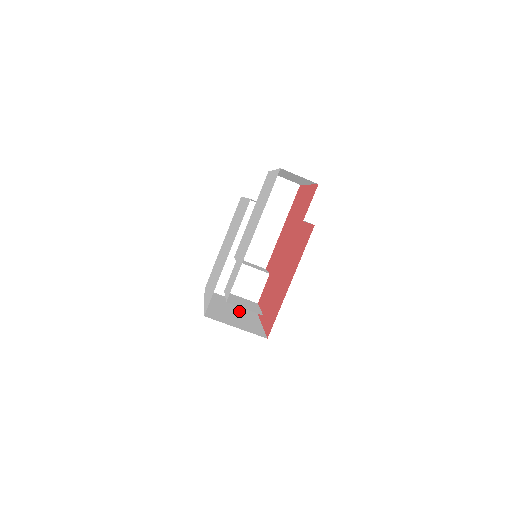
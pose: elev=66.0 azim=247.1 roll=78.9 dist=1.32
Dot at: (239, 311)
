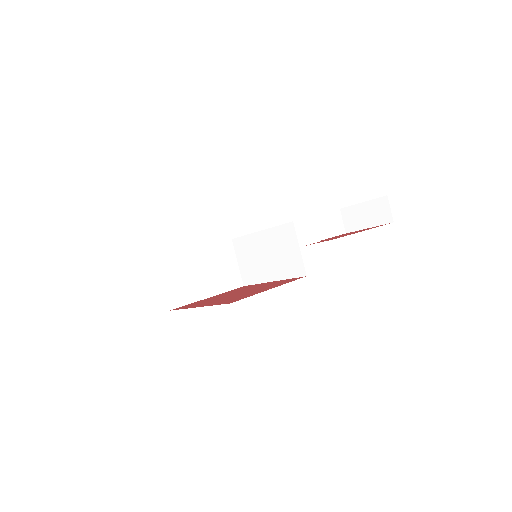
Dot at: occluded
